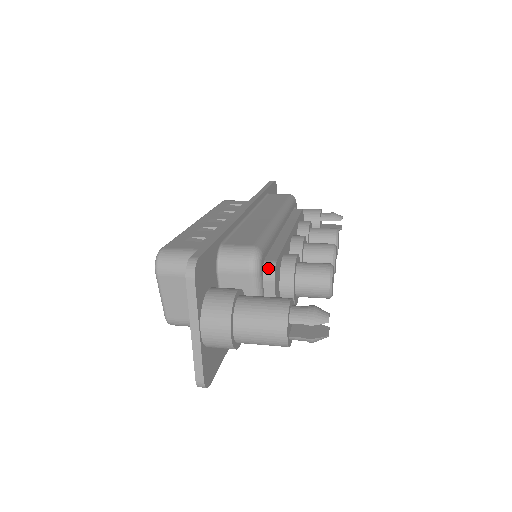
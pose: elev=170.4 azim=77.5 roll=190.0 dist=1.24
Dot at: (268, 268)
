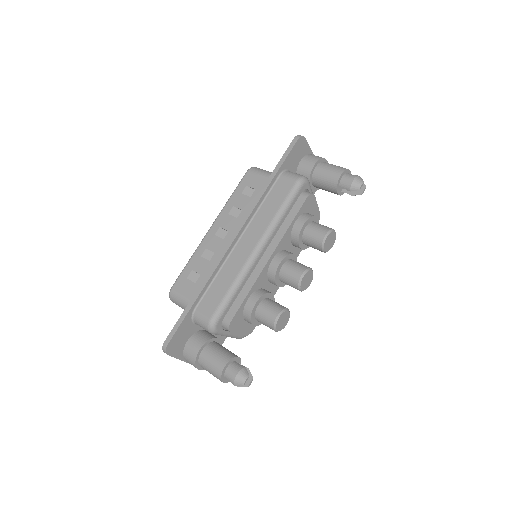
Dot at: (225, 325)
